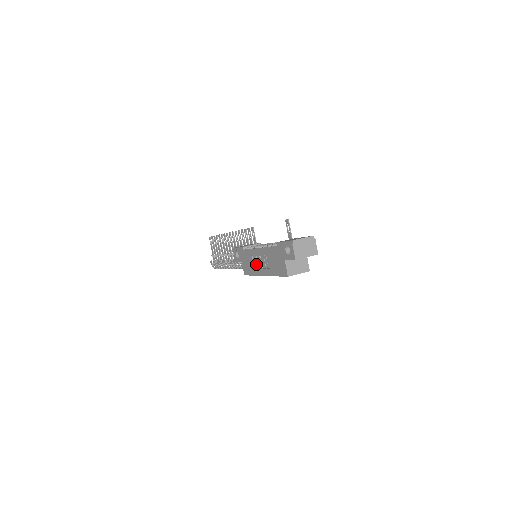
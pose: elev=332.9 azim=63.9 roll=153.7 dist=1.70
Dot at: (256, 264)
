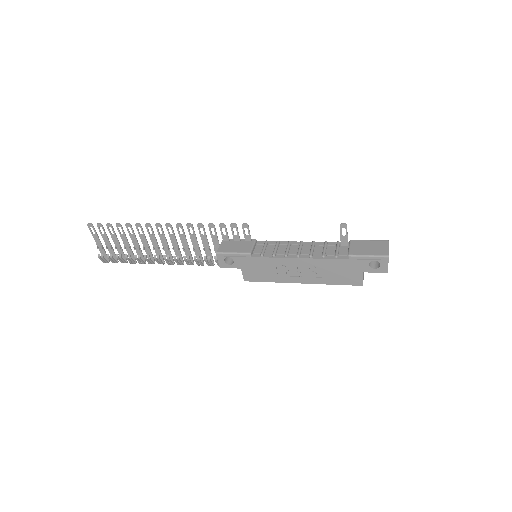
Dot at: (285, 272)
